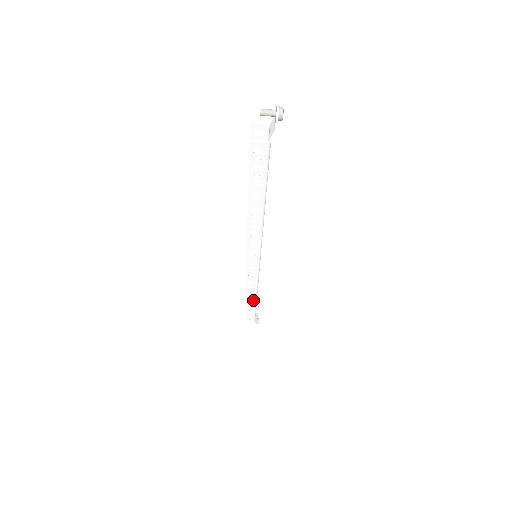
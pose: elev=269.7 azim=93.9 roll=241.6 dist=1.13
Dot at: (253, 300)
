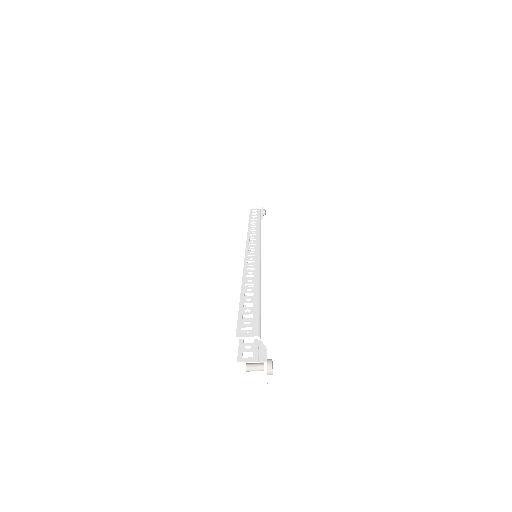
Dot at: occluded
